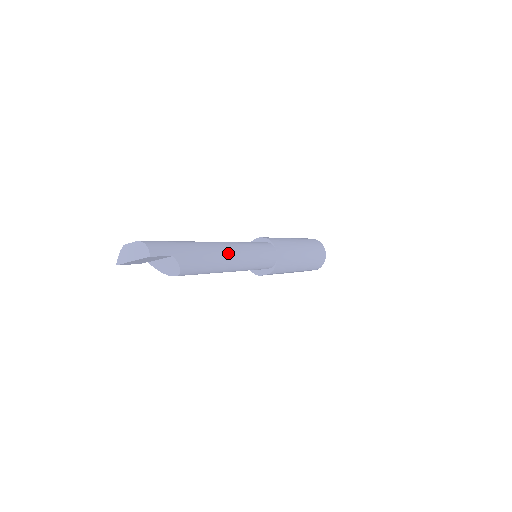
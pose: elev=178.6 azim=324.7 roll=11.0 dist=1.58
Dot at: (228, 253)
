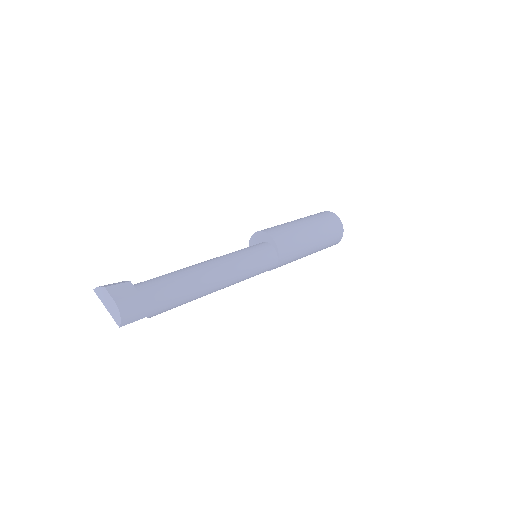
Dot at: (214, 289)
